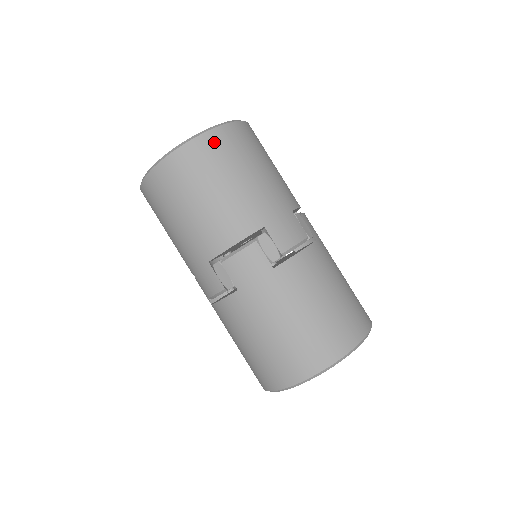
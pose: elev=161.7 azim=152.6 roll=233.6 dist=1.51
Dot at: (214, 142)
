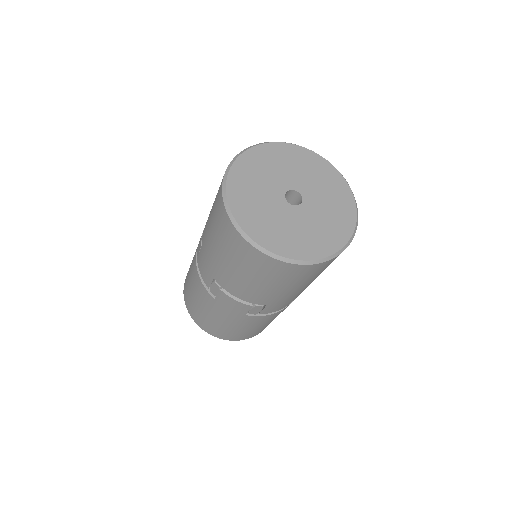
Dot at: (300, 270)
